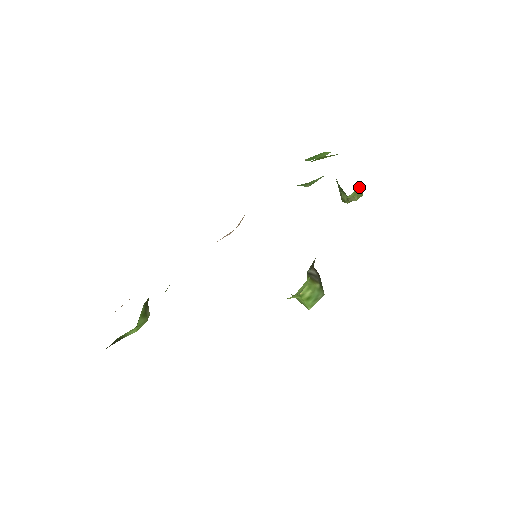
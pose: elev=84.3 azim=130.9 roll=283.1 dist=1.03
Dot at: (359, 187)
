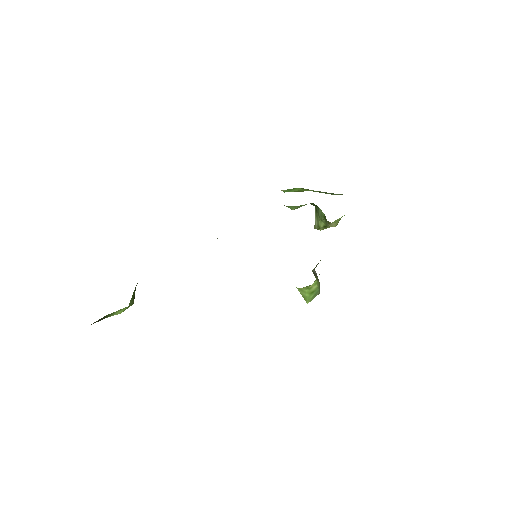
Dot at: occluded
